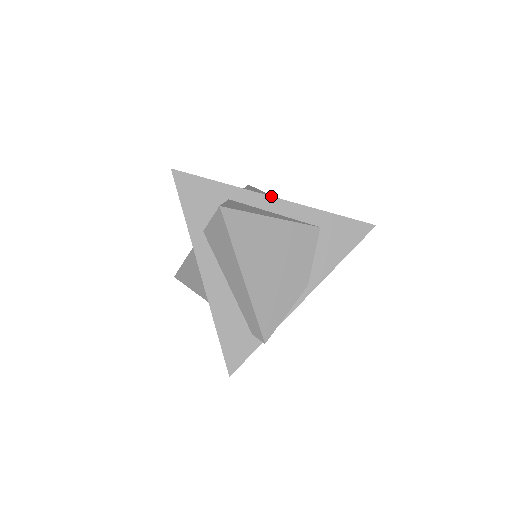
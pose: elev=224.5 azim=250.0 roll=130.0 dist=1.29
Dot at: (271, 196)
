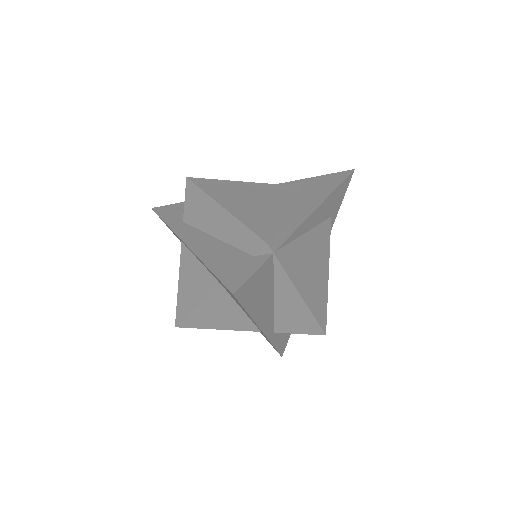
Dot at: occluded
